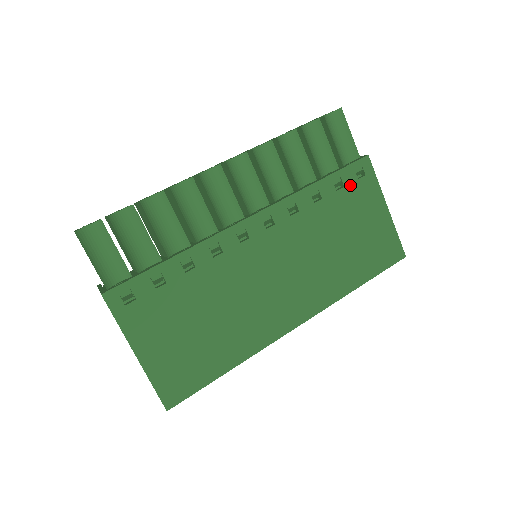
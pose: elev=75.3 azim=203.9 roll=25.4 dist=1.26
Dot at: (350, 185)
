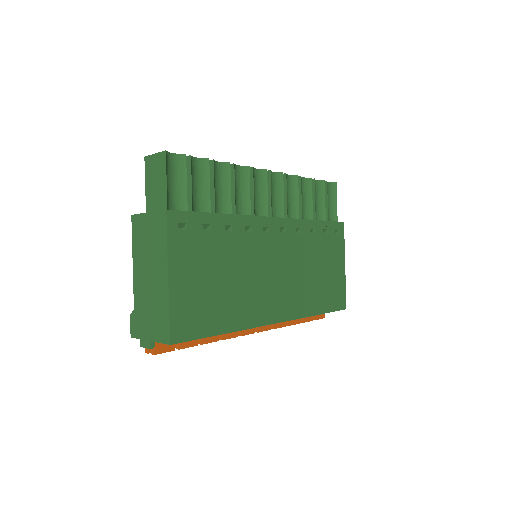
Dot at: (331, 236)
